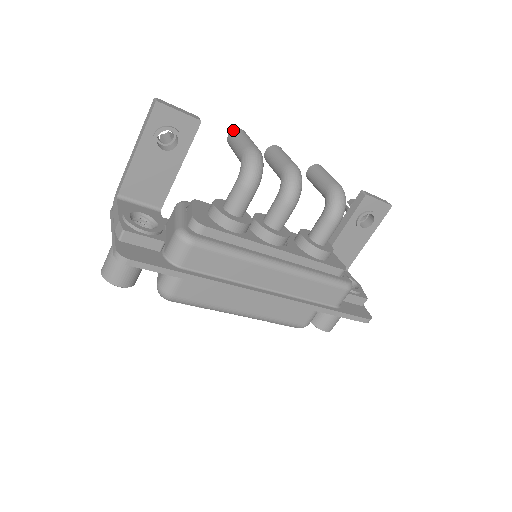
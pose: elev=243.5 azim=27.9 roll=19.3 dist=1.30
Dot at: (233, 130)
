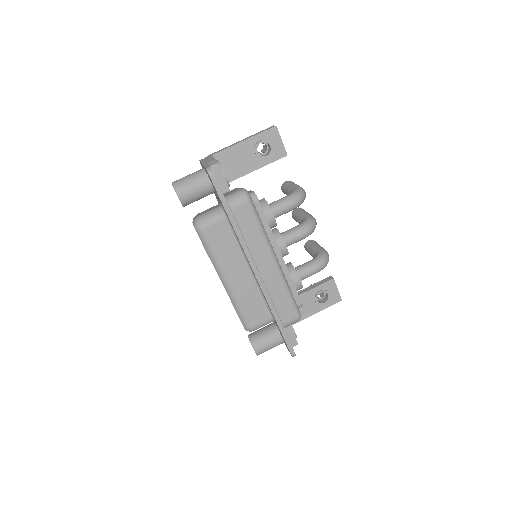
Dot at: (290, 181)
